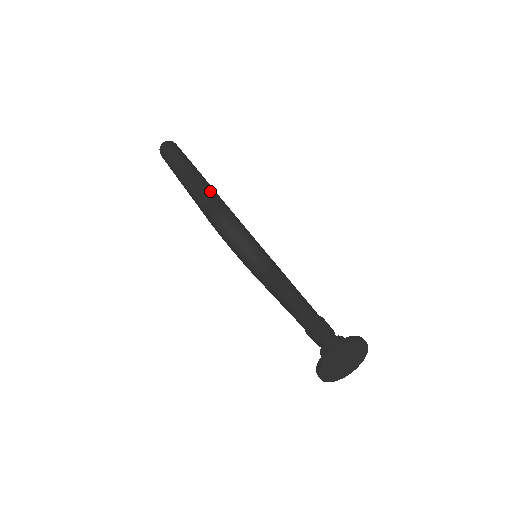
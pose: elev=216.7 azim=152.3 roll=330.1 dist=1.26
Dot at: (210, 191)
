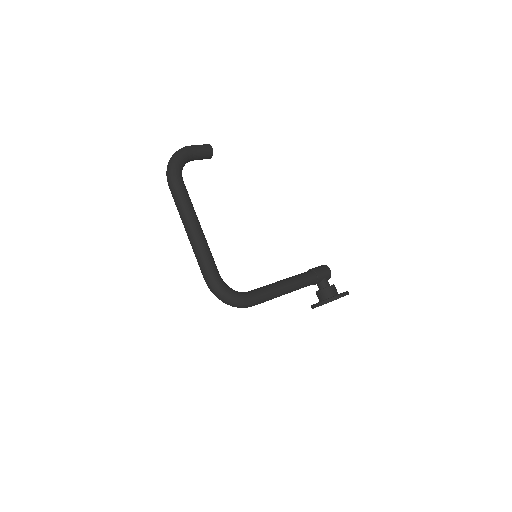
Dot at: (203, 260)
